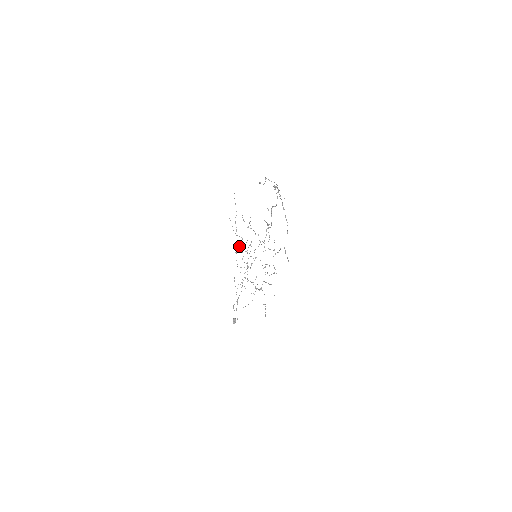
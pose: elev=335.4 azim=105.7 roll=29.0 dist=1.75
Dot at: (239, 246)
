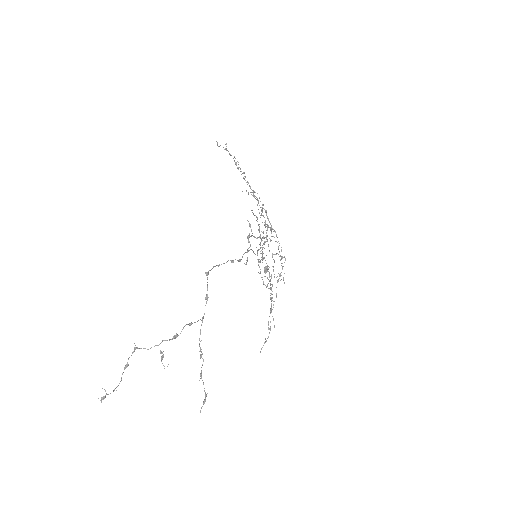
Dot at: occluded
